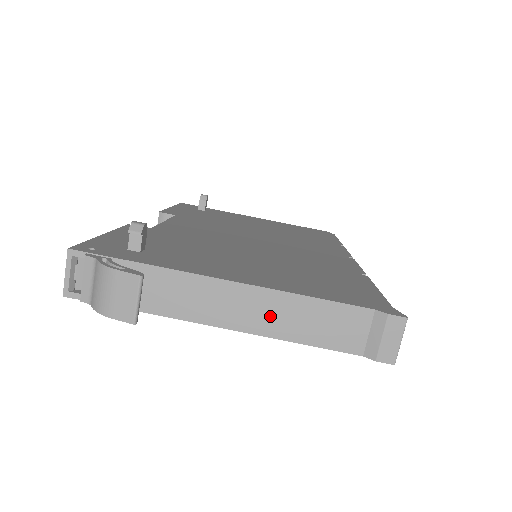
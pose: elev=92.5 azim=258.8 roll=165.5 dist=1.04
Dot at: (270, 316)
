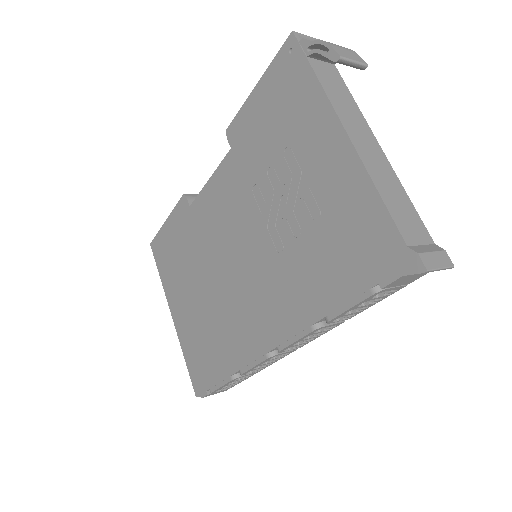
Dot at: (378, 167)
